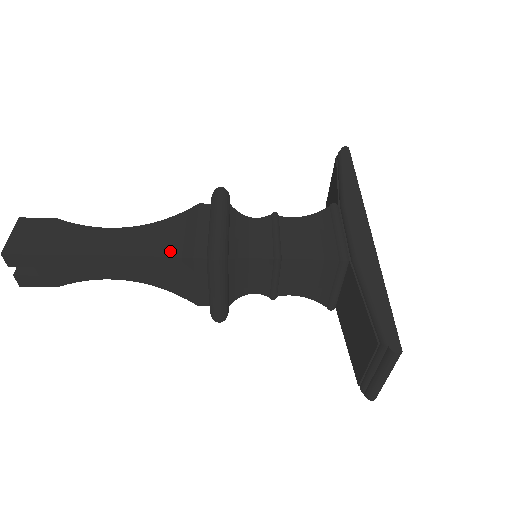
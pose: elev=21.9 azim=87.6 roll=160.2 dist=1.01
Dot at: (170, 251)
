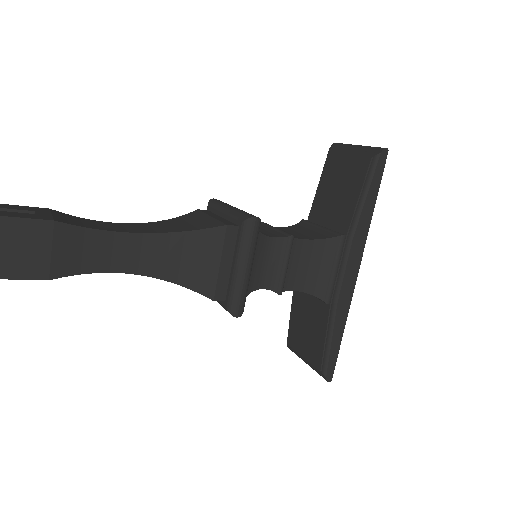
Dot at: (190, 282)
